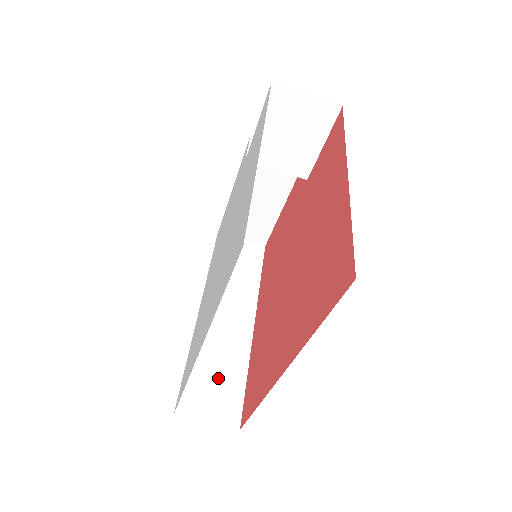
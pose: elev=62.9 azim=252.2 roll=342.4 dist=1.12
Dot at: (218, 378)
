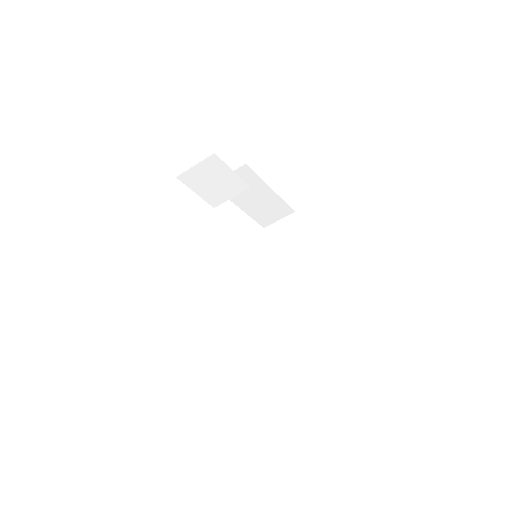
Dot at: (306, 322)
